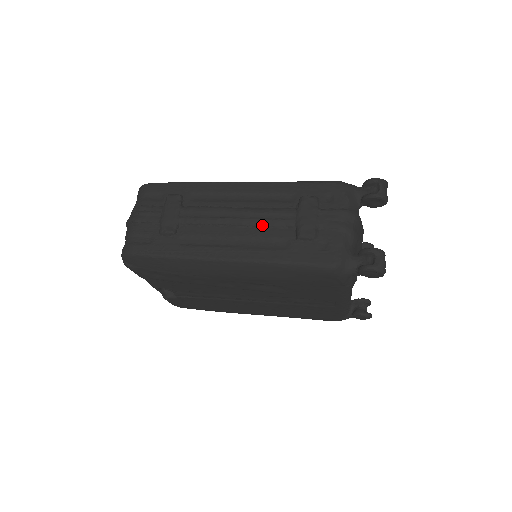
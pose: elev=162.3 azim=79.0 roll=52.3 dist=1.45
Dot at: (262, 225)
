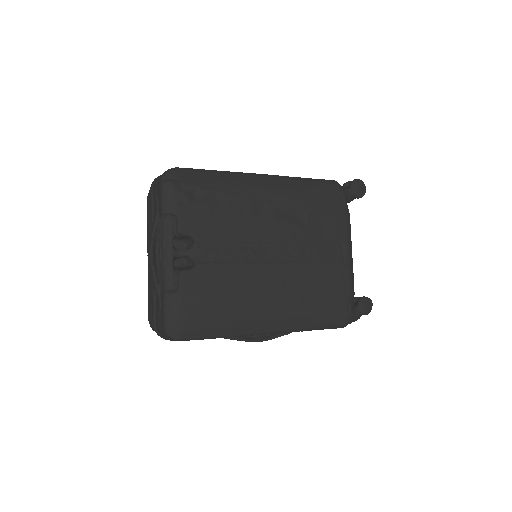
Dot at: occluded
